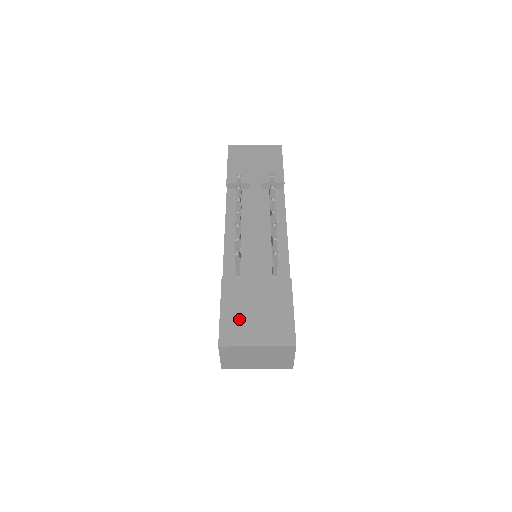
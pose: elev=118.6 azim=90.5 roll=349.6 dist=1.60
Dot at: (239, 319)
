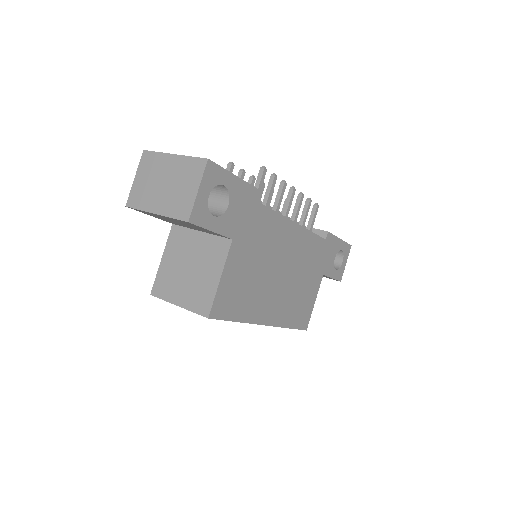
Dot at: occluded
